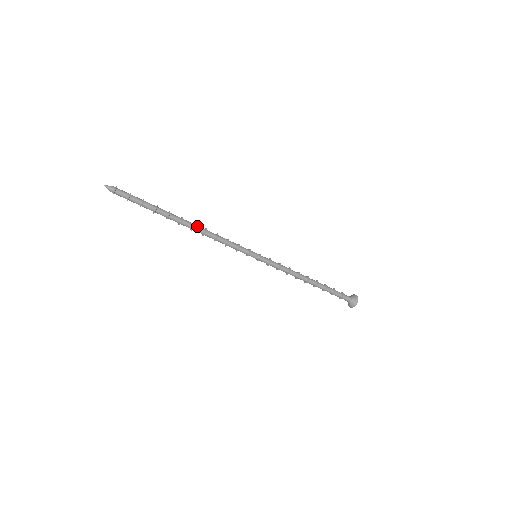
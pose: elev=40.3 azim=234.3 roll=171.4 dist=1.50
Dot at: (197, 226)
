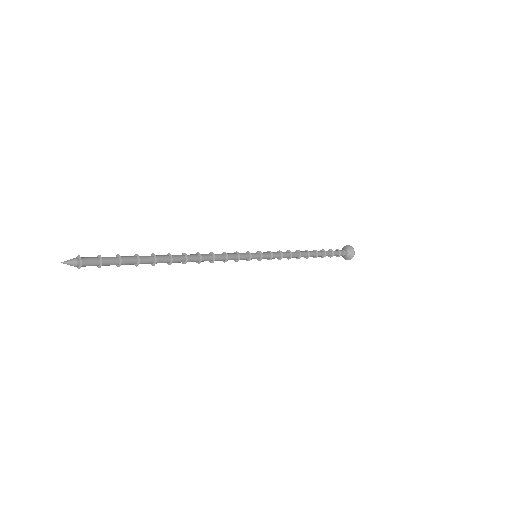
Dot at: (189, 256)
